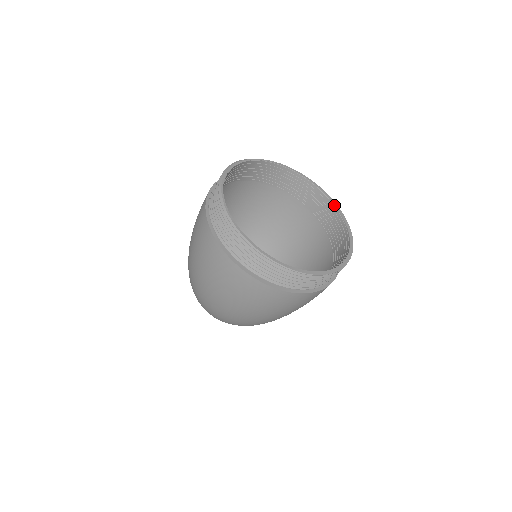
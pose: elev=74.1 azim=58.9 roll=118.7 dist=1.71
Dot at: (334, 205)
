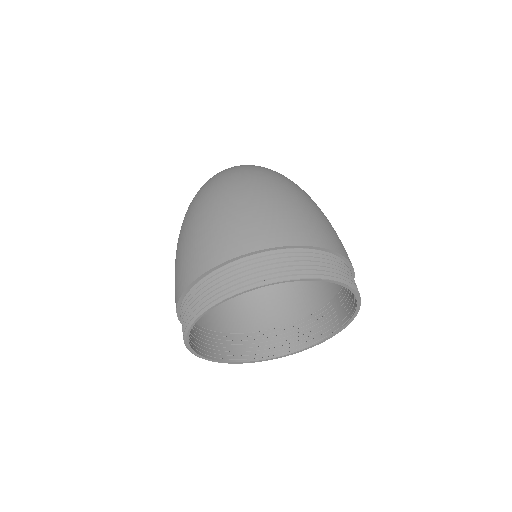
Dot at: (354, 312)
